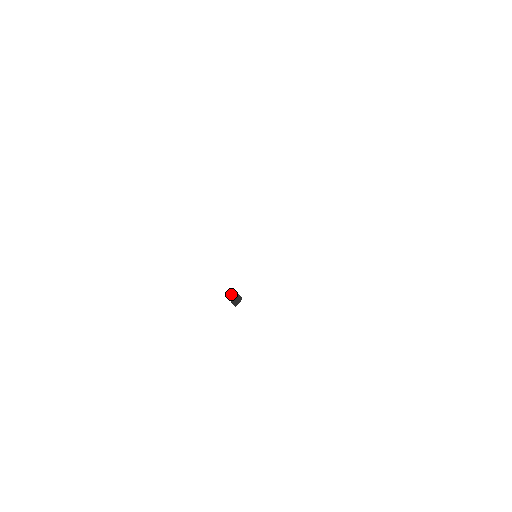
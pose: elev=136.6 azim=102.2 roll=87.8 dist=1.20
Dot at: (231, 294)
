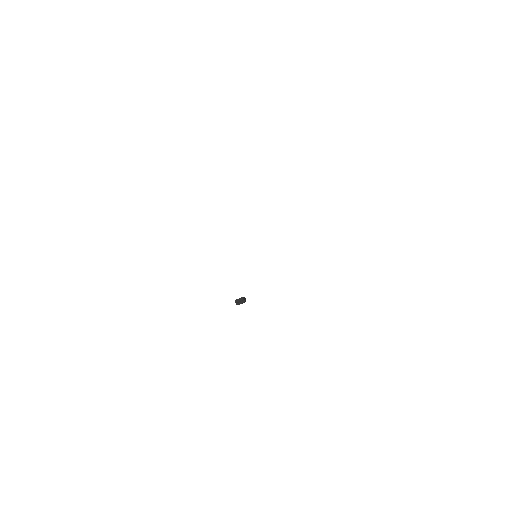
Dot at: occluded
